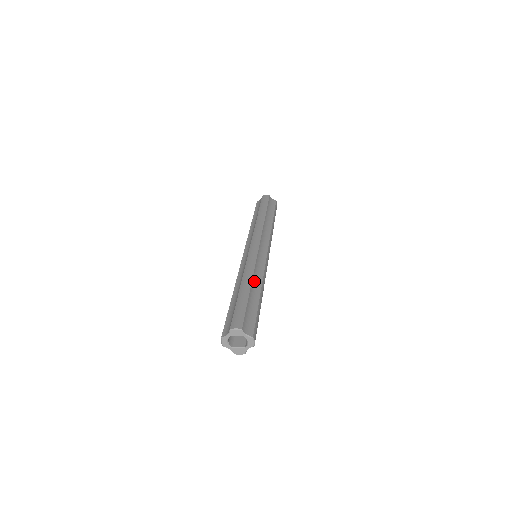
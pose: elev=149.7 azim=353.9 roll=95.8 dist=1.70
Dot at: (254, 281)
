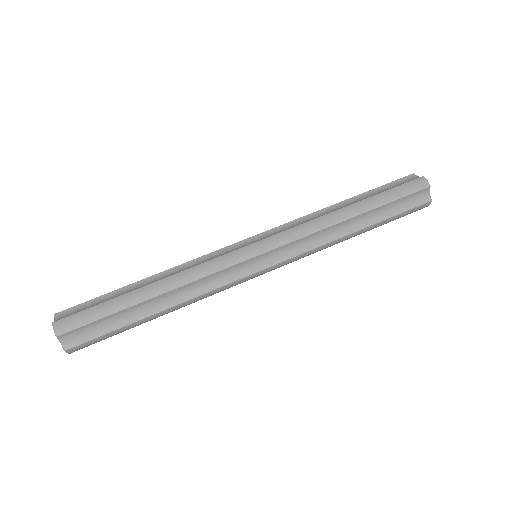
Dot at: (171, 294)
